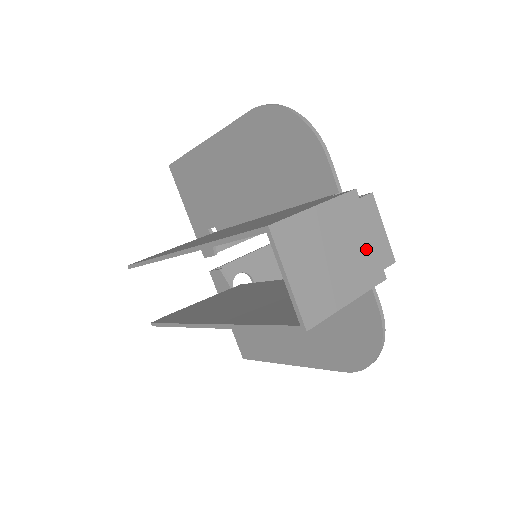
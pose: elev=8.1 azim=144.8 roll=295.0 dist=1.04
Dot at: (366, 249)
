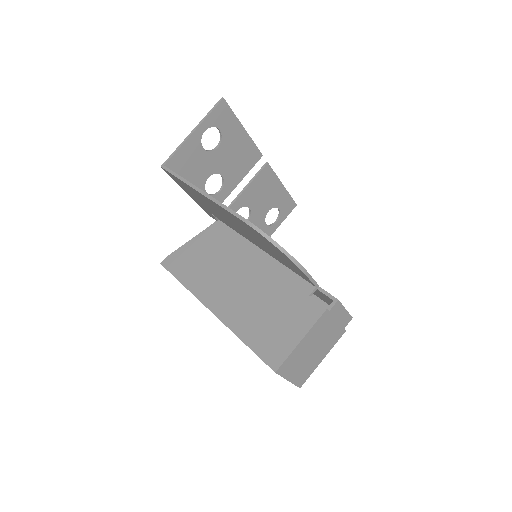
Dot at: (333, 330)
